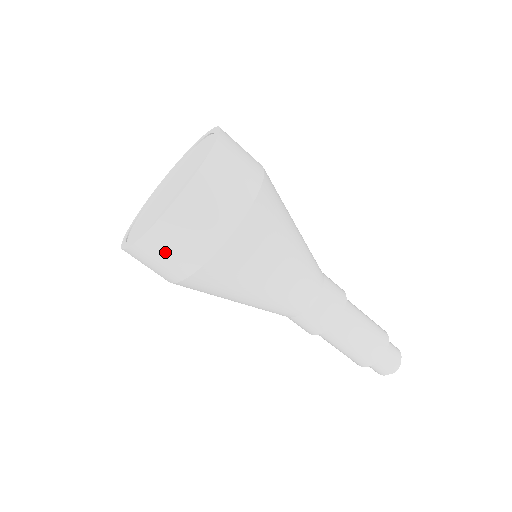
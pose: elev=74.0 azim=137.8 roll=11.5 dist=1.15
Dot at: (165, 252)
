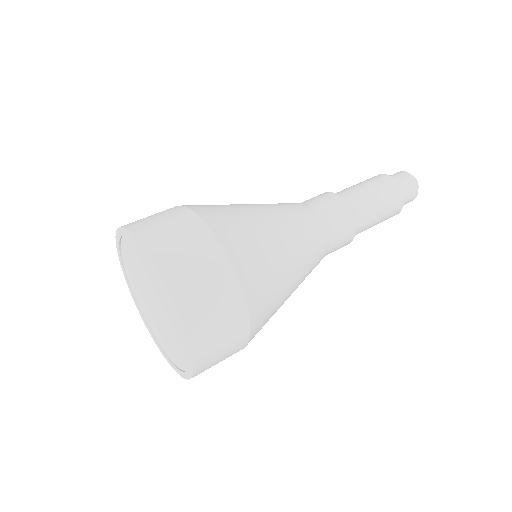
Dot at: occluded
